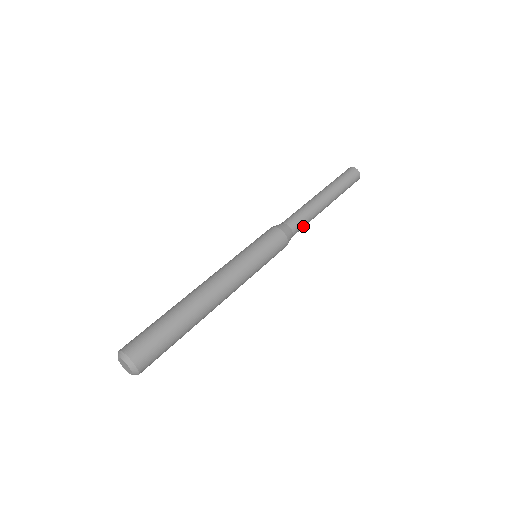
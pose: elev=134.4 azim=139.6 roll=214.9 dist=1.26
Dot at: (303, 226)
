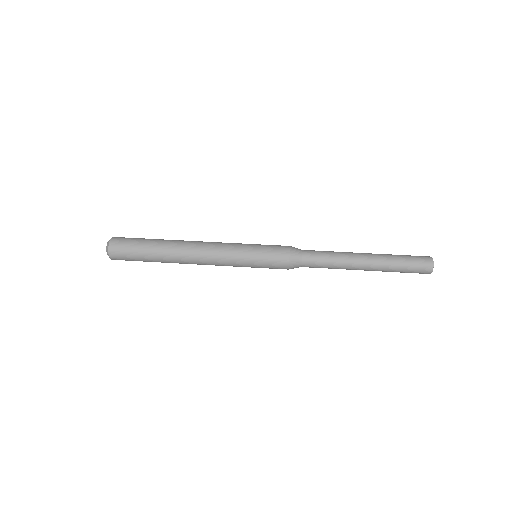
Dot at: (320, 263)
